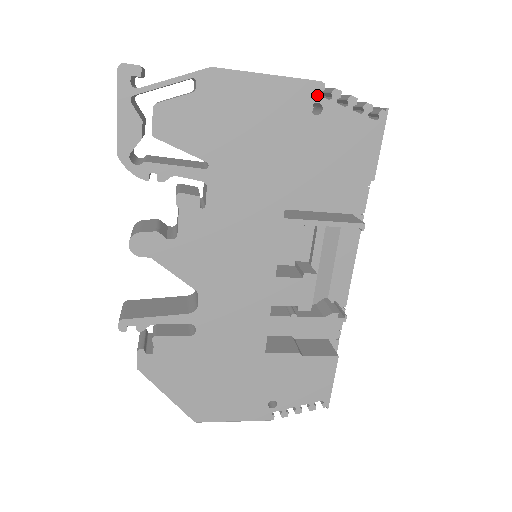
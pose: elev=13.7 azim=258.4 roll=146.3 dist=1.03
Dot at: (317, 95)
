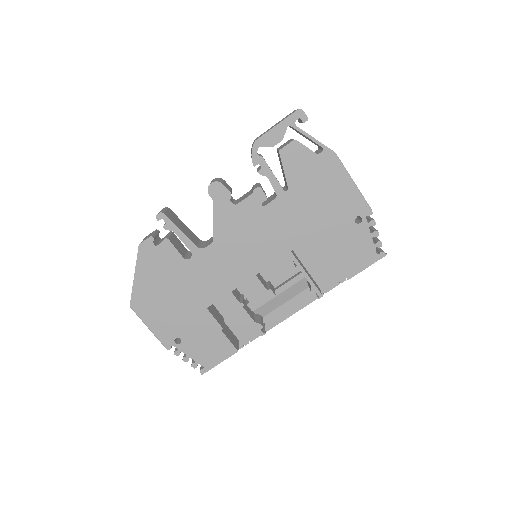
Dot at: (365, 214)
